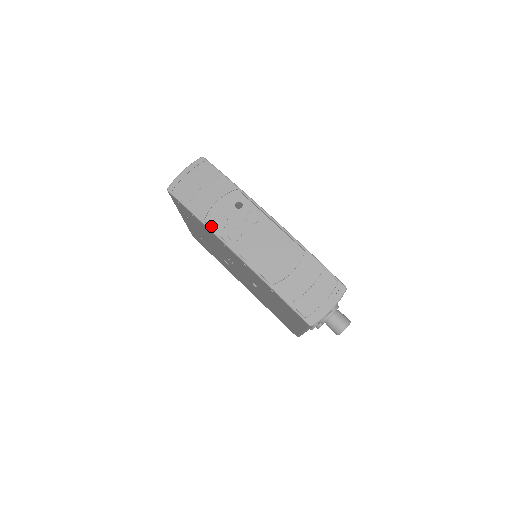
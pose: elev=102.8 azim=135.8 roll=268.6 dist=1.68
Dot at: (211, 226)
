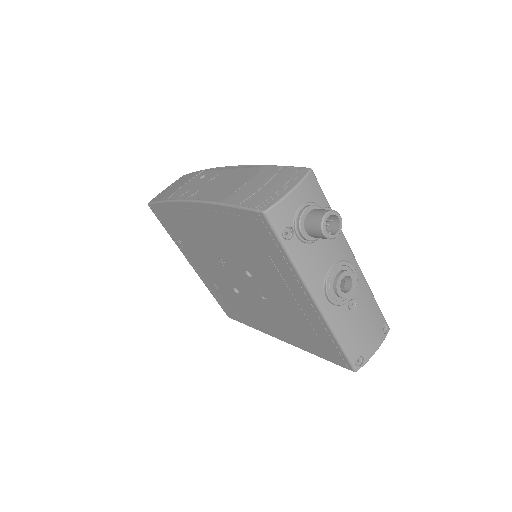
Dot at: occluded
